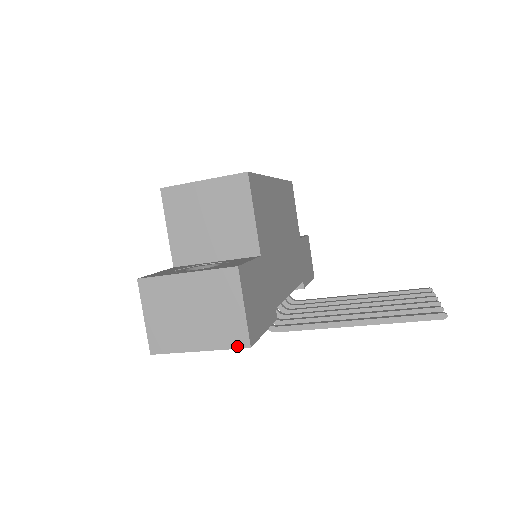
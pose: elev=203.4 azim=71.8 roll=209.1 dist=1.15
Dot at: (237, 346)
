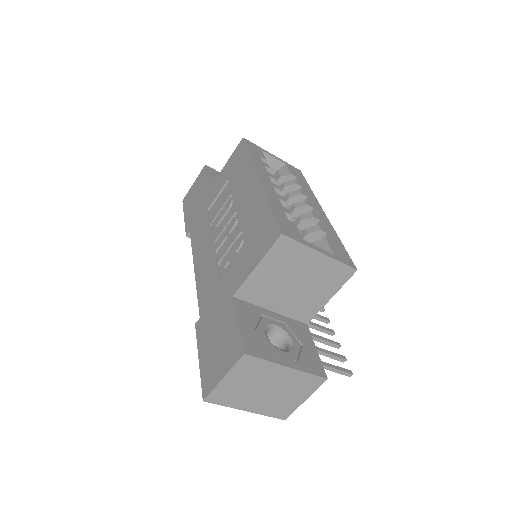
Dot at: (277, 417)
